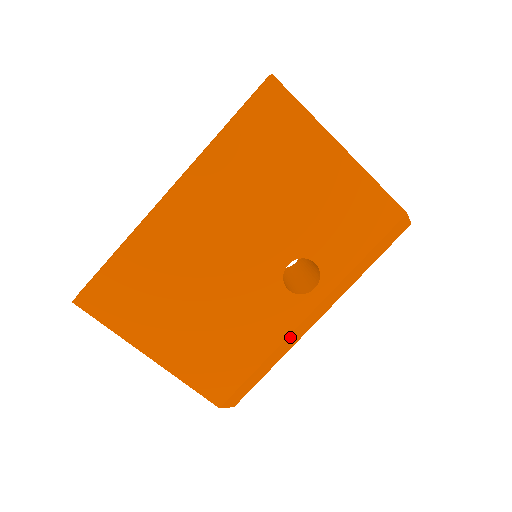
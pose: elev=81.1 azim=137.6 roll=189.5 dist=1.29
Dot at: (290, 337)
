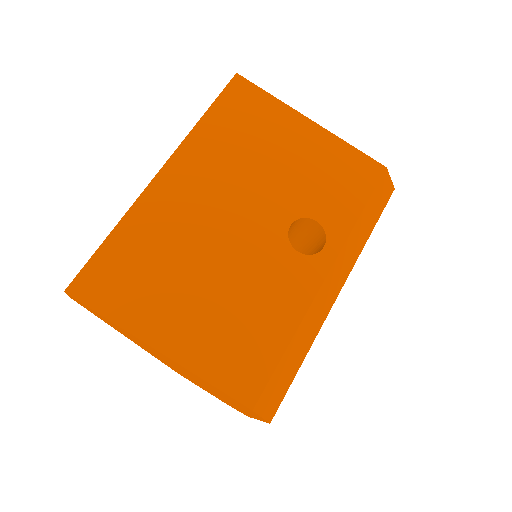
Dot at: (313, 307)
